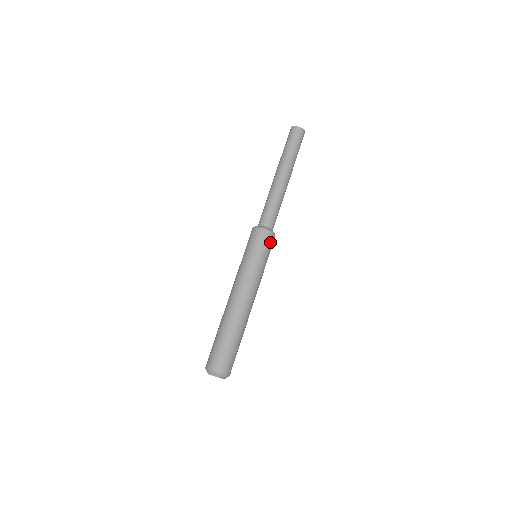
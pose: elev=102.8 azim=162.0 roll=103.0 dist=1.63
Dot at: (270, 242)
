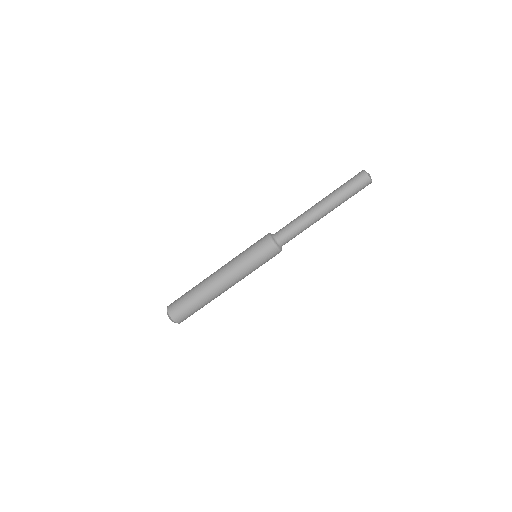
Dot at: (271, 255)
